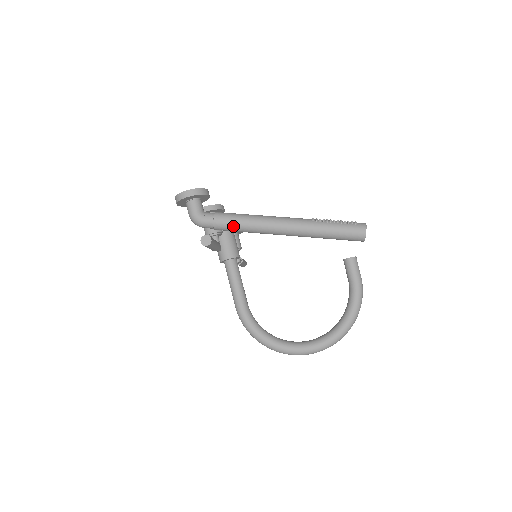
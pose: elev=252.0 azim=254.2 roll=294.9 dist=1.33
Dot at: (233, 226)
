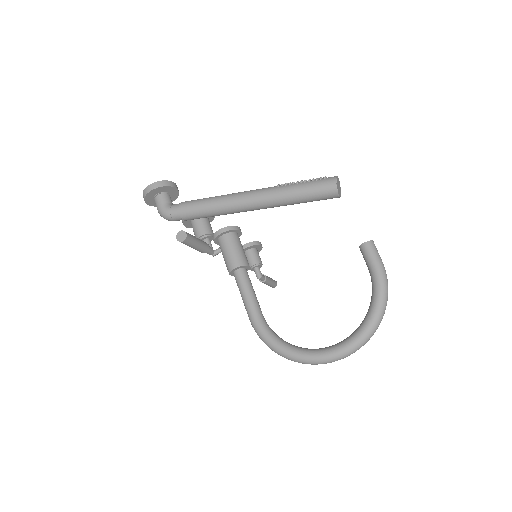
Dot at: (198, 211)
